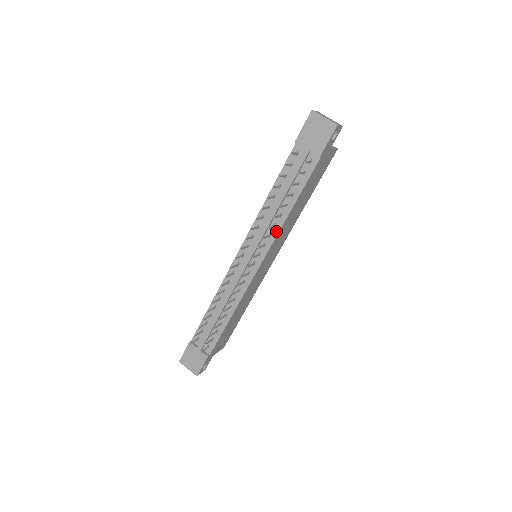
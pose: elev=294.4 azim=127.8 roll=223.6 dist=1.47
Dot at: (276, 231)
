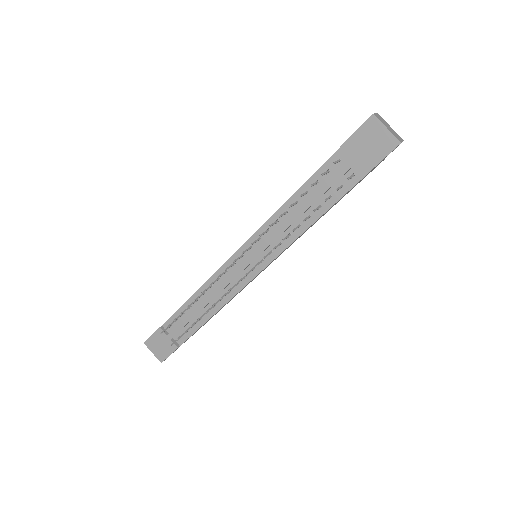
Dot at: (289, 241)
